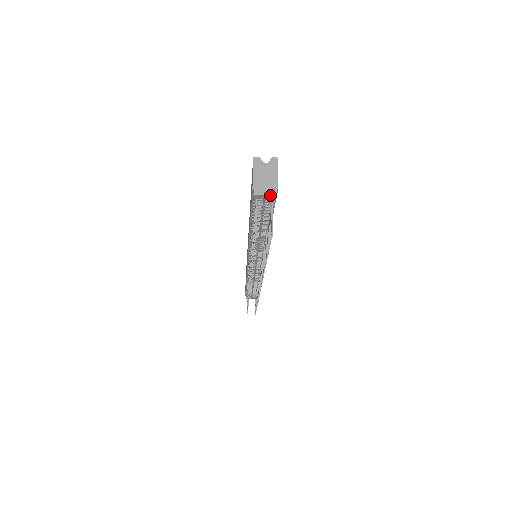
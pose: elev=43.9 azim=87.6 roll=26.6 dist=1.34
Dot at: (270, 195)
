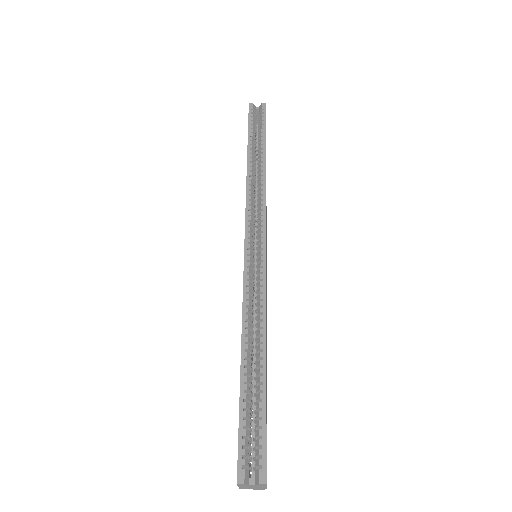
Dot at: (258, 489)
